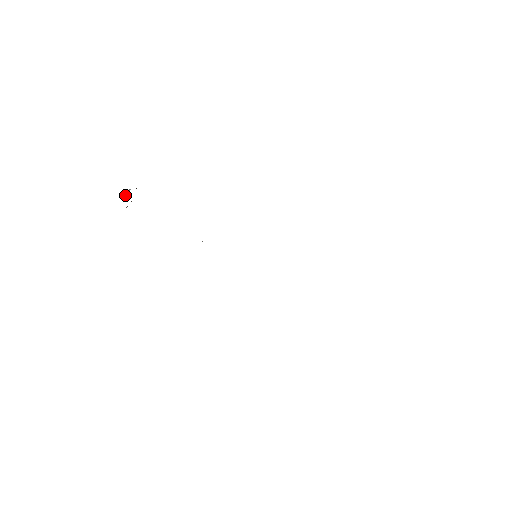
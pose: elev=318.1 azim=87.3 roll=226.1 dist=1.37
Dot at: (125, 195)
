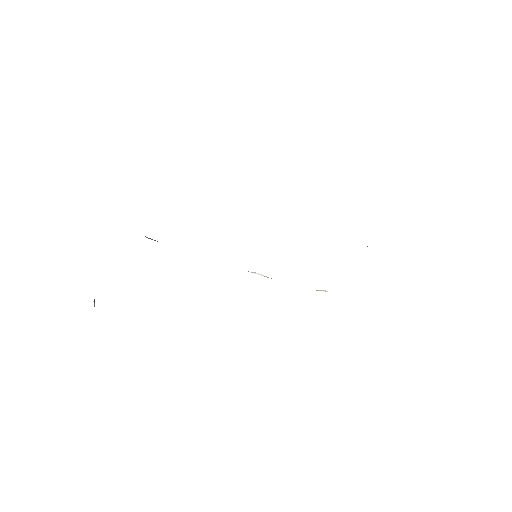
Dot at: (94, 306)
